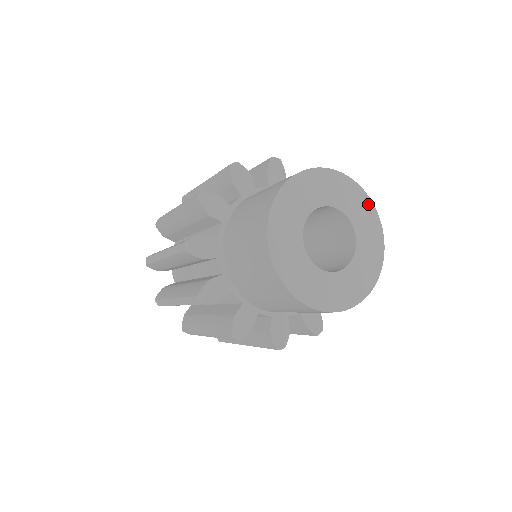
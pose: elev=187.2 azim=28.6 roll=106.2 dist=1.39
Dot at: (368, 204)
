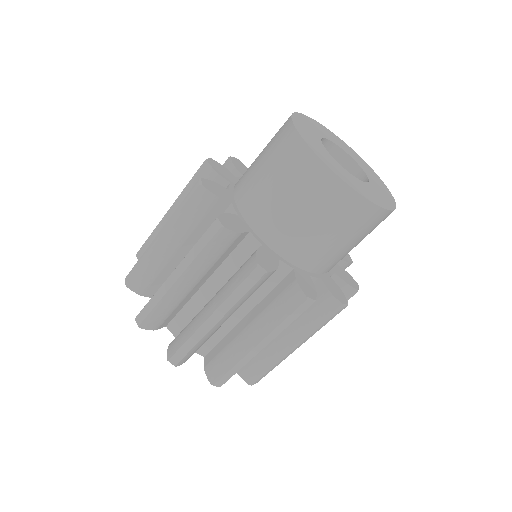
Dot at: (391, 198)
